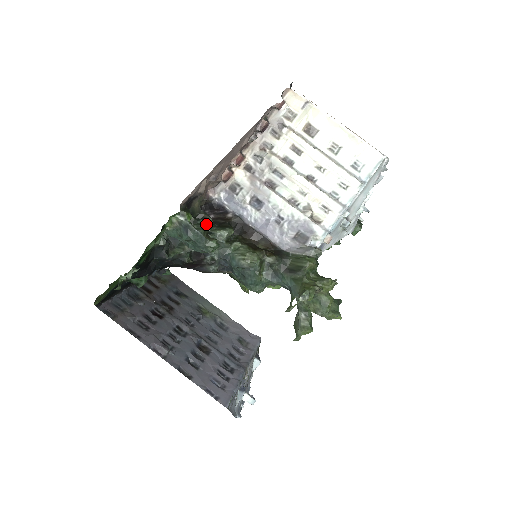
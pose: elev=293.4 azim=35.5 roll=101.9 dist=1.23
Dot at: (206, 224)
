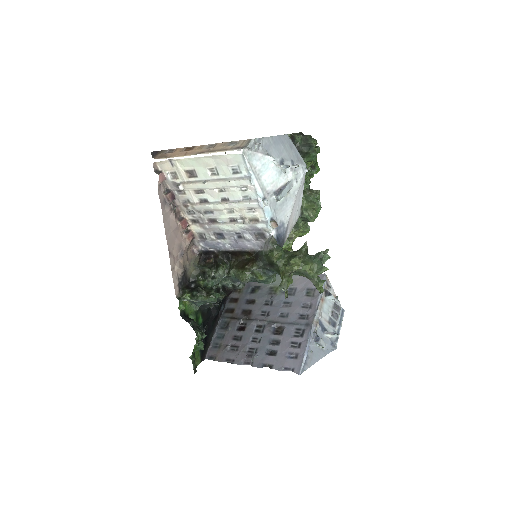
Dot at: (207, 275)
